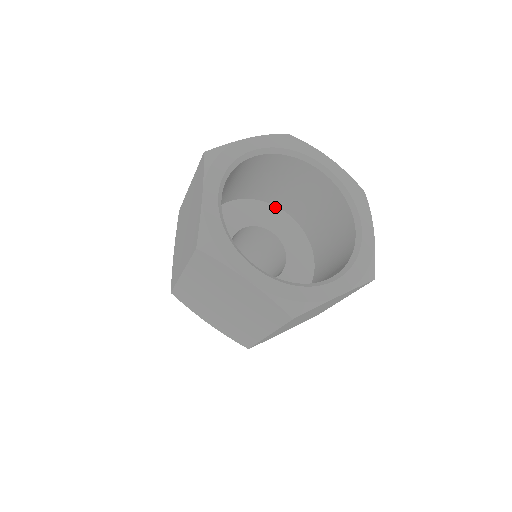
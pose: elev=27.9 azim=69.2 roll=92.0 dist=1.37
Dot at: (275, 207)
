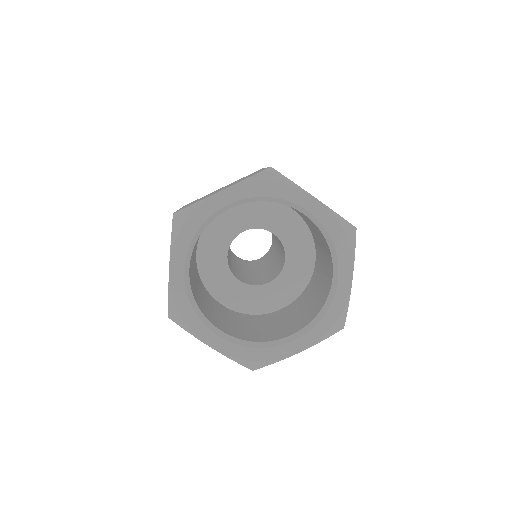
Dot at: (279, 203)
